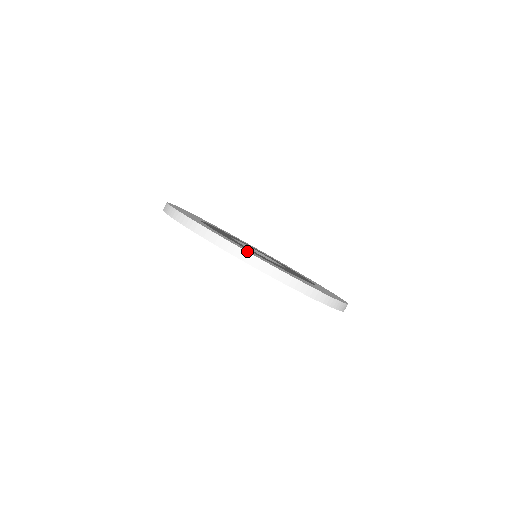
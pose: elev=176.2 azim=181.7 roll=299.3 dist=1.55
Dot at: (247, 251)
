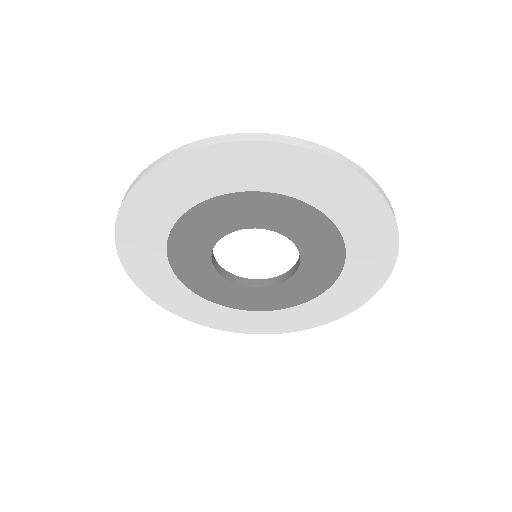
Dot at: occluded
